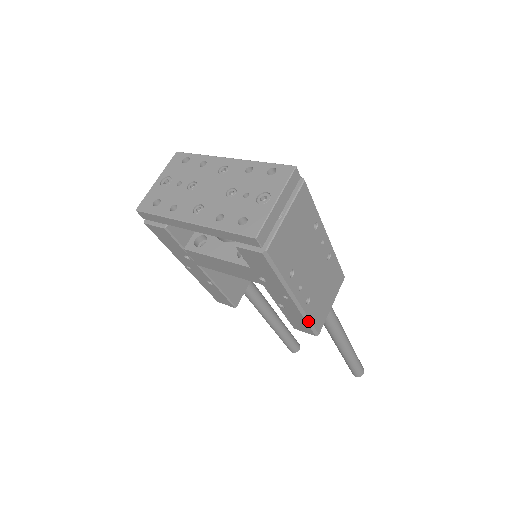
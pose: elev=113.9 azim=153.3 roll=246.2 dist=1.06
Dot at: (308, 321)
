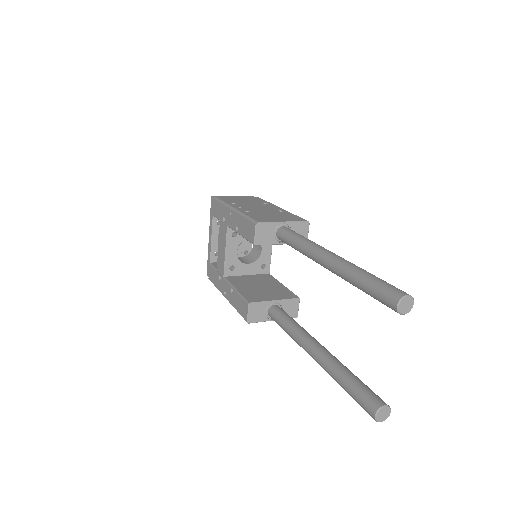
Dot at: (246, 217)
